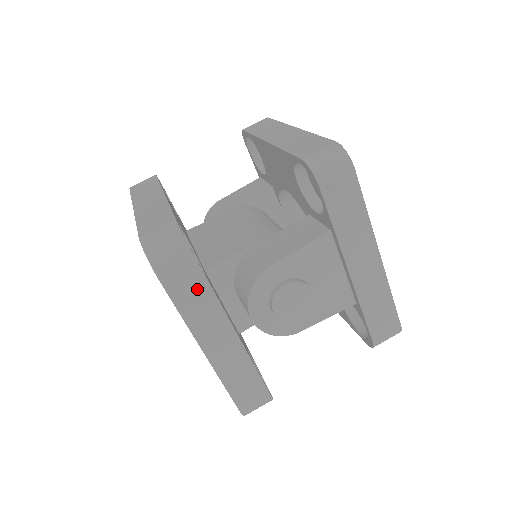
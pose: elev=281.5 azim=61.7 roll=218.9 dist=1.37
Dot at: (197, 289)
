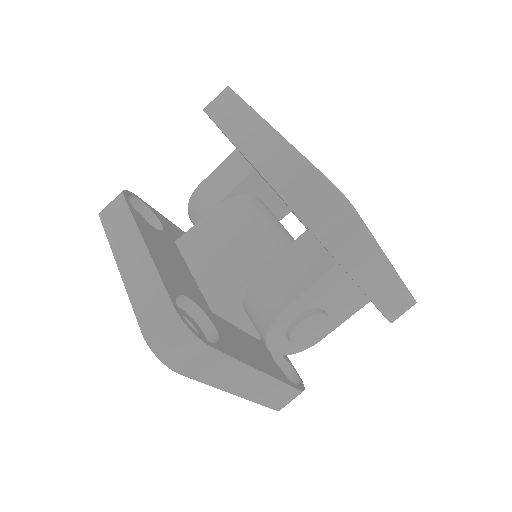
Dot at: (216, 363)
